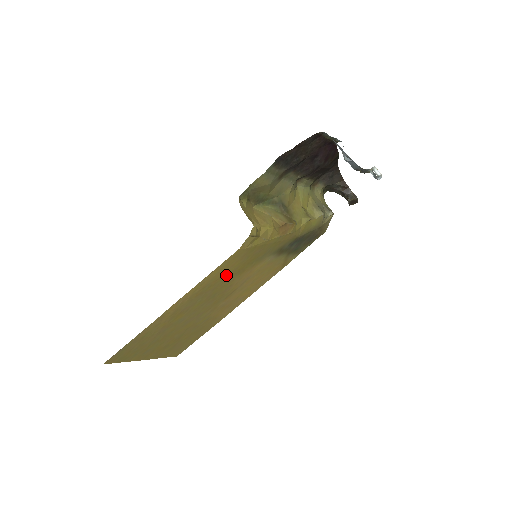
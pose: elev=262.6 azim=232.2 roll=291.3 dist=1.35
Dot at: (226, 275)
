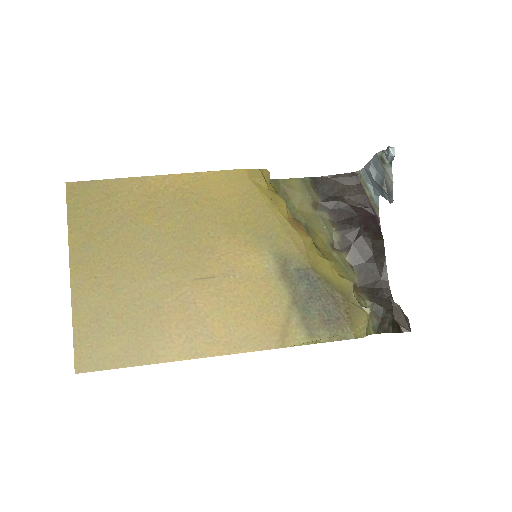
Dot at: (218, 208)
